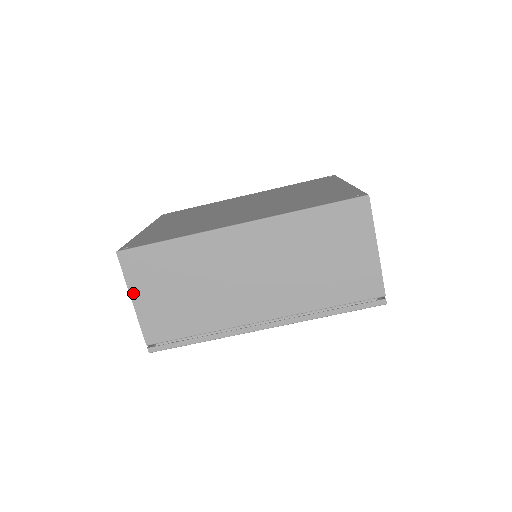
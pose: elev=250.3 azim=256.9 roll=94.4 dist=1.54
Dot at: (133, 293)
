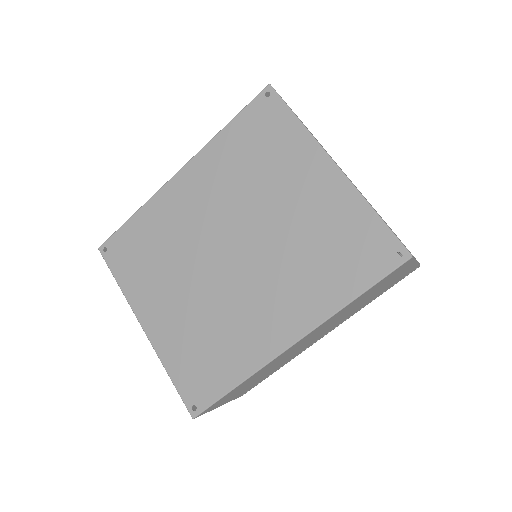
Dot at: occluded
